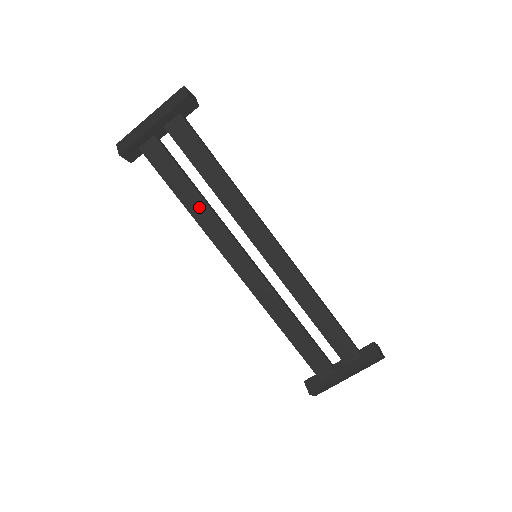
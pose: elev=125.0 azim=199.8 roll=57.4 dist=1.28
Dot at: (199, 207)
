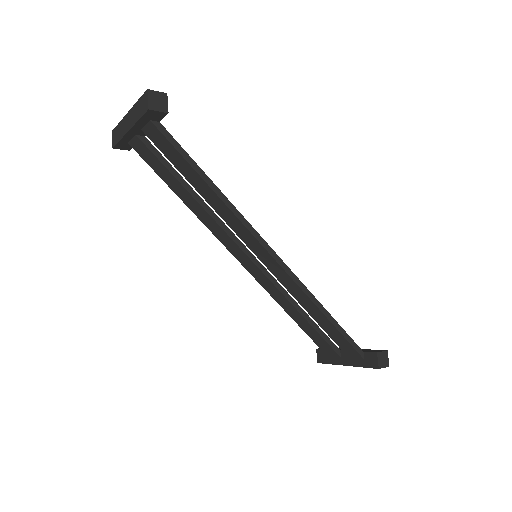
Dot at: (194, 205)
